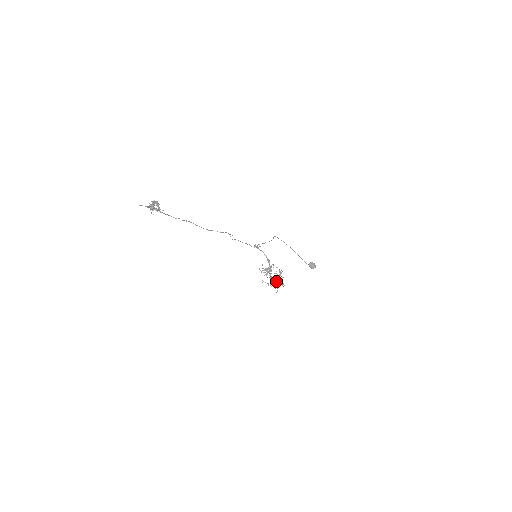
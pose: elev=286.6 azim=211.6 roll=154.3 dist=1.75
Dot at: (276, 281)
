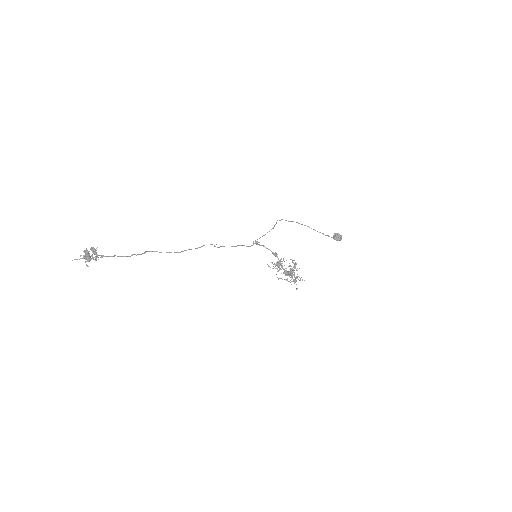
Dot at: occluded
